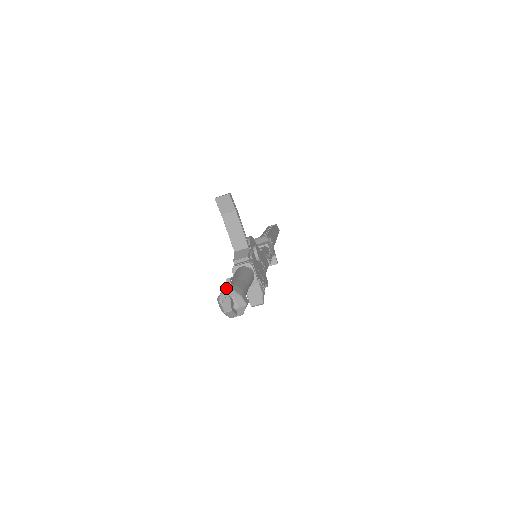
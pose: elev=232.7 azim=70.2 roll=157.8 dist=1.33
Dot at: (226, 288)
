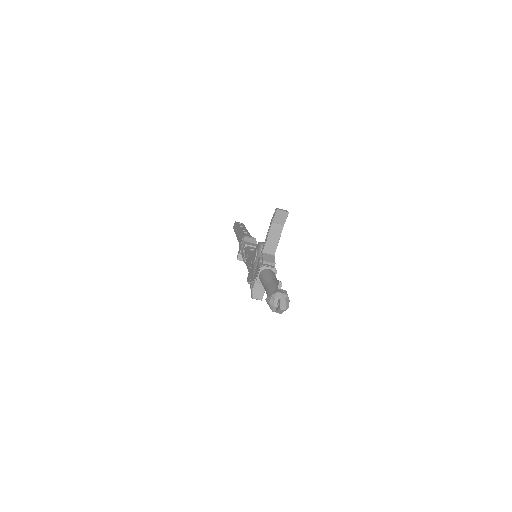
Dot at: (279, 289)
